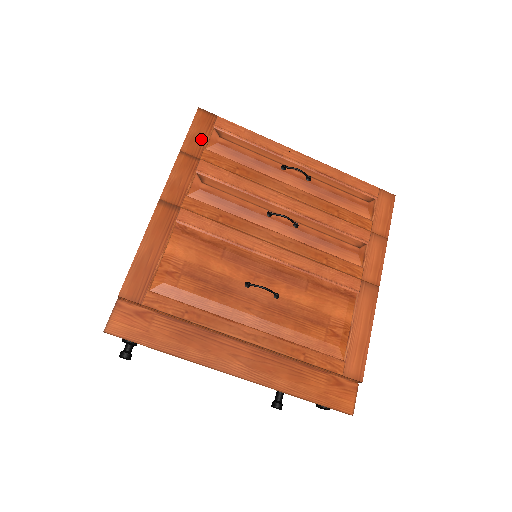
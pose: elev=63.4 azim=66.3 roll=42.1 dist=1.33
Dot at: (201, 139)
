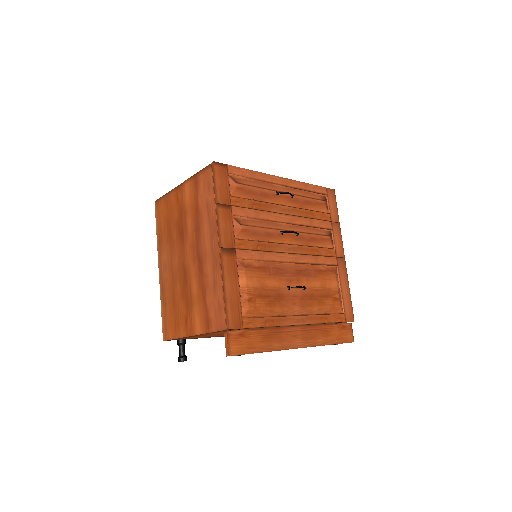
Dot at: (225, 189)
